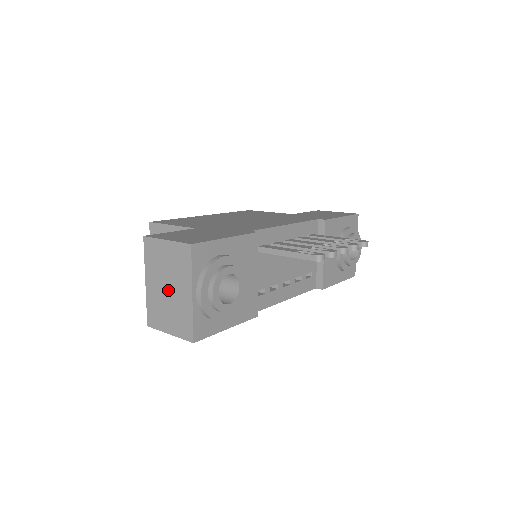
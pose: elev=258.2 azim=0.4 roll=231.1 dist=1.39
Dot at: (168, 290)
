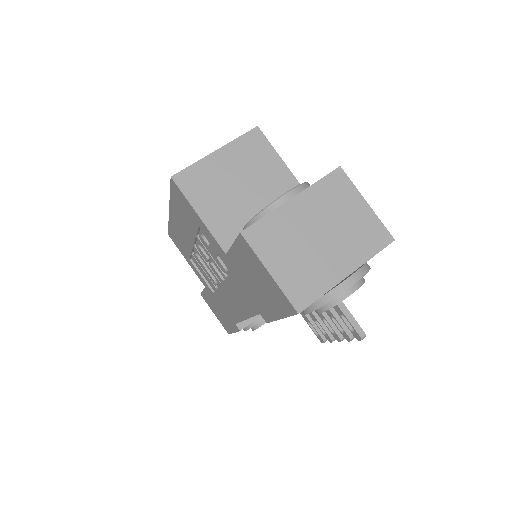
Dot at: (319, 238)
